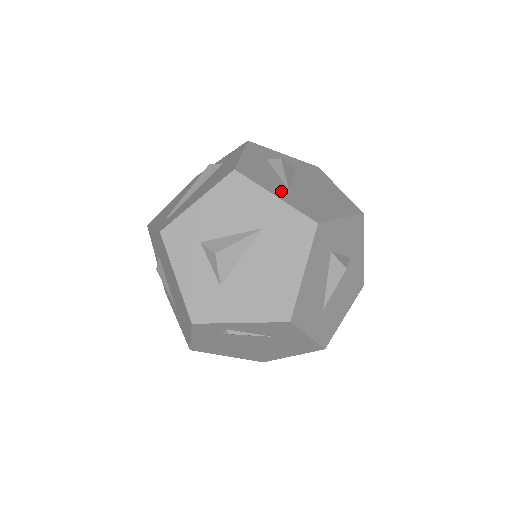
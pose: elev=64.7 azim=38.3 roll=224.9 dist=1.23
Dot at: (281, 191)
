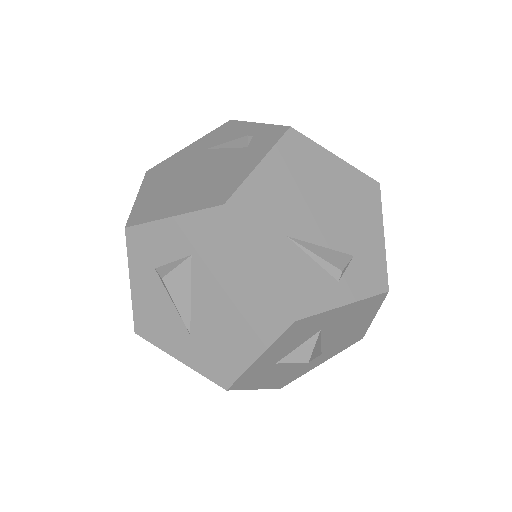
Dot at: (182, 345)
